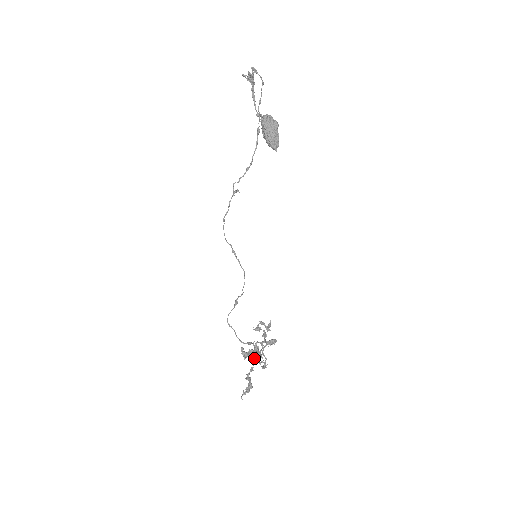
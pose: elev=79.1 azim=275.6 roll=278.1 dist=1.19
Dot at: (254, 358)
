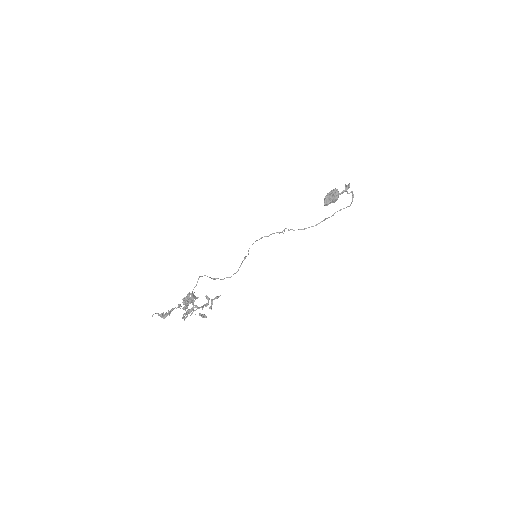
Dot at: (188, 301)
